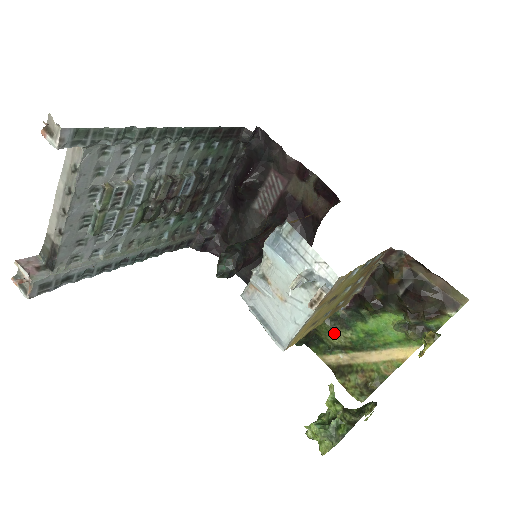
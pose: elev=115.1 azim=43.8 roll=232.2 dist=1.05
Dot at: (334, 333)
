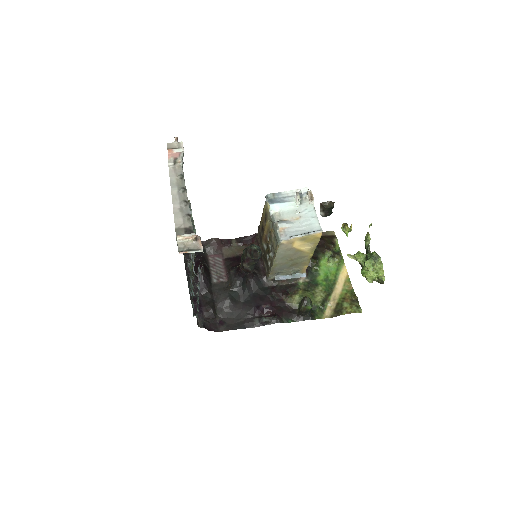
Dot at: (315, 293)
